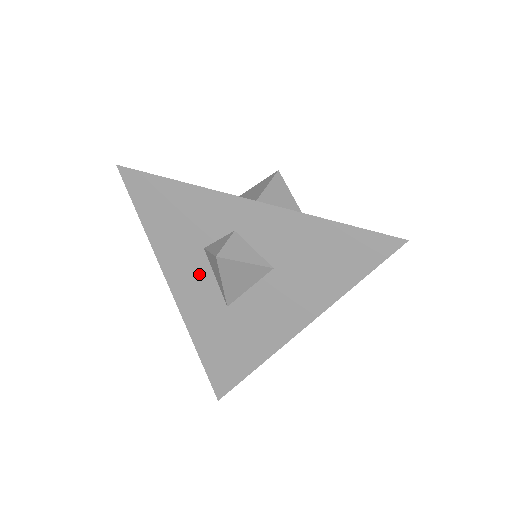
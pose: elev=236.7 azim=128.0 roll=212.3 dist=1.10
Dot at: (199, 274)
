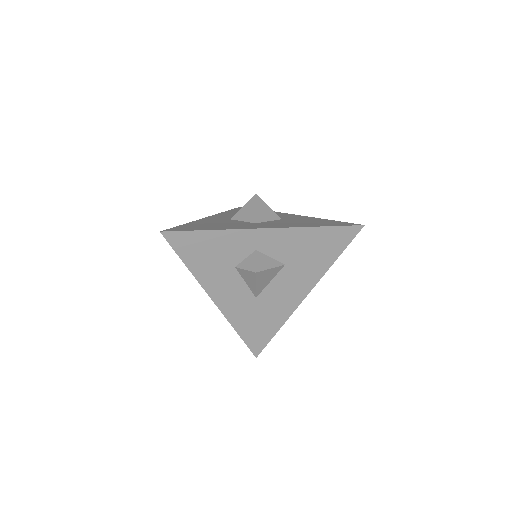
Dot at: (233, 284)
